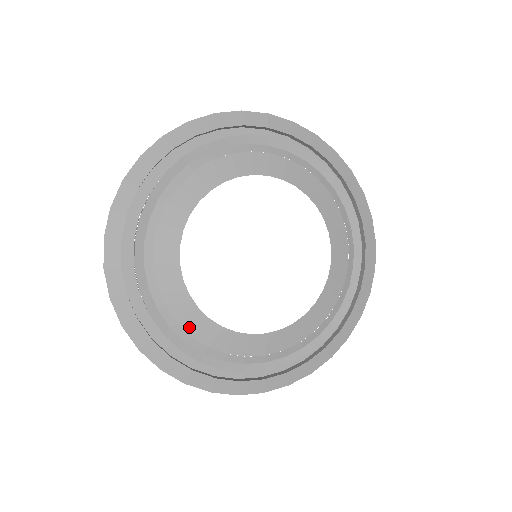
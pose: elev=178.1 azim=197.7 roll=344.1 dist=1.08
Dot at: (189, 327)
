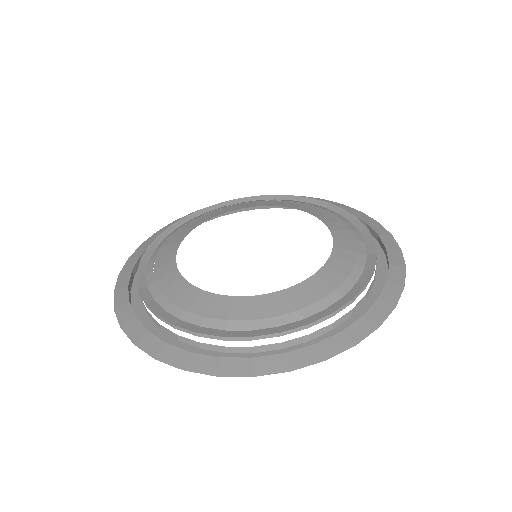
Dot at: (200, 310)
